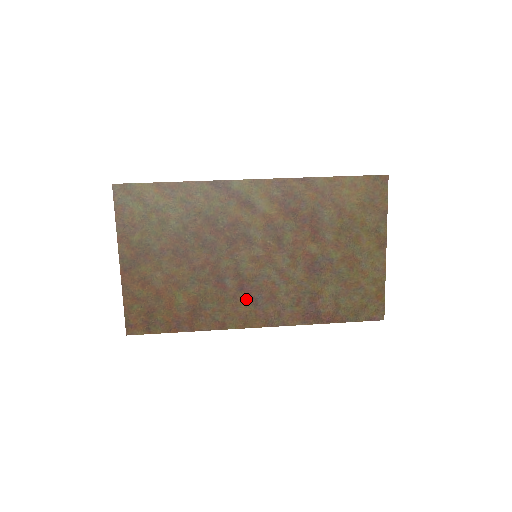
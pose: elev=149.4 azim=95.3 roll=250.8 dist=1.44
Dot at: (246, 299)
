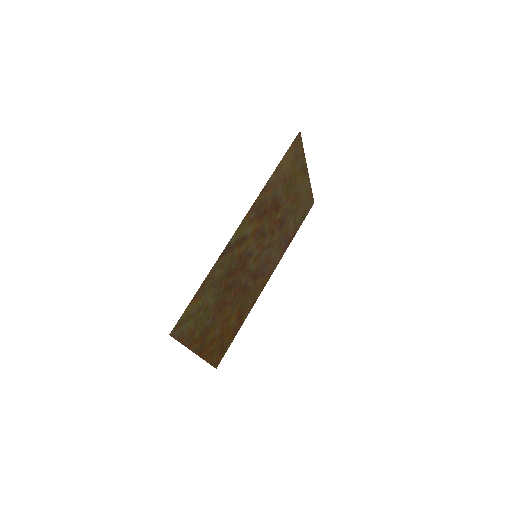
Dot at: (259, 278)
